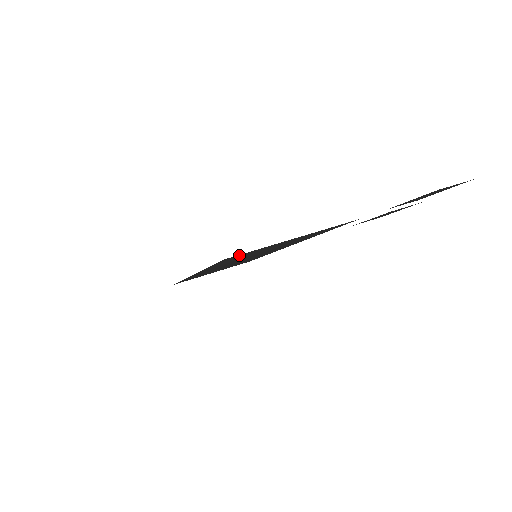
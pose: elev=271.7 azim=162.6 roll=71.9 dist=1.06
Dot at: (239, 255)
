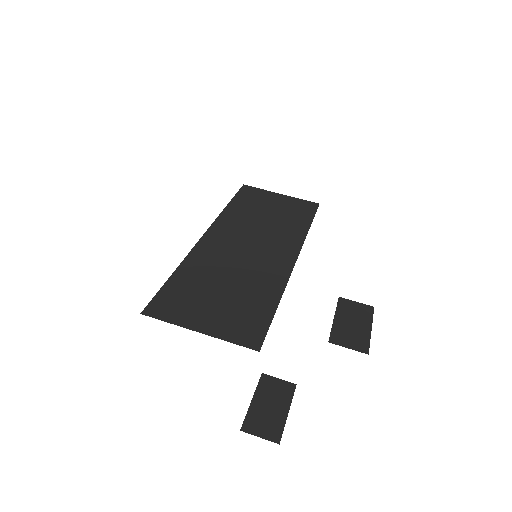
Dot at: (160, 312)
